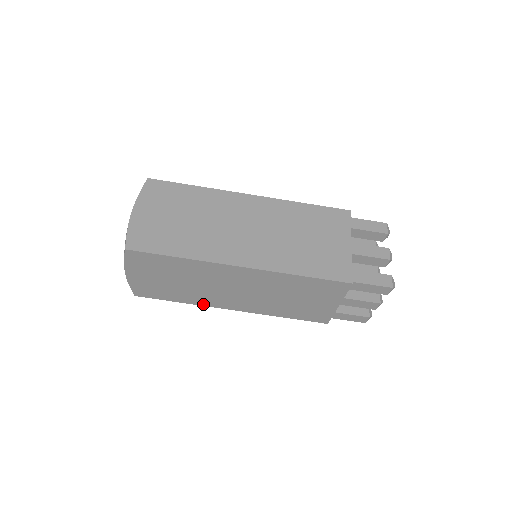
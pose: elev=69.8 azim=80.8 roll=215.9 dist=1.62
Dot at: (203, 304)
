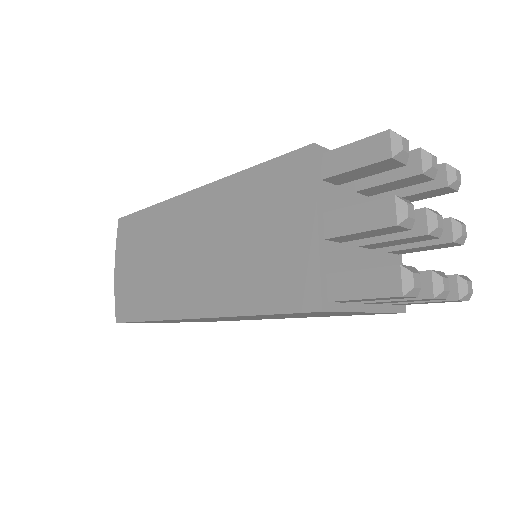
Dot at: occluded
